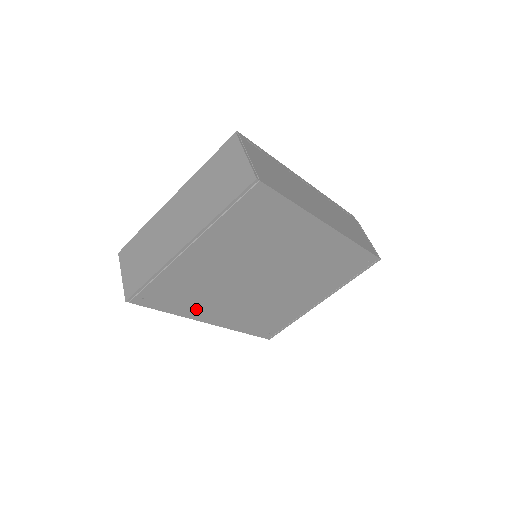
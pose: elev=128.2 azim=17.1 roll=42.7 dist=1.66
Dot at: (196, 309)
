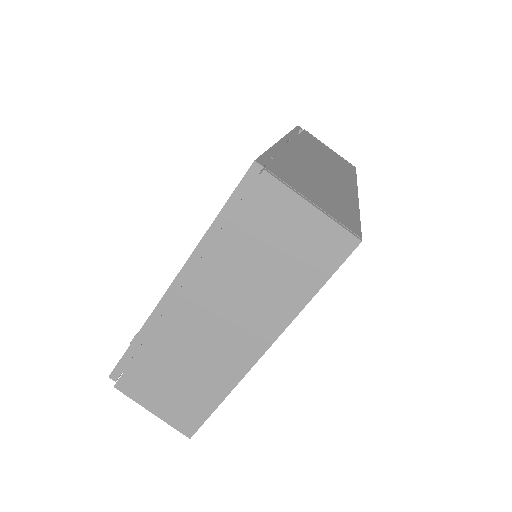
Dot at: occluded
